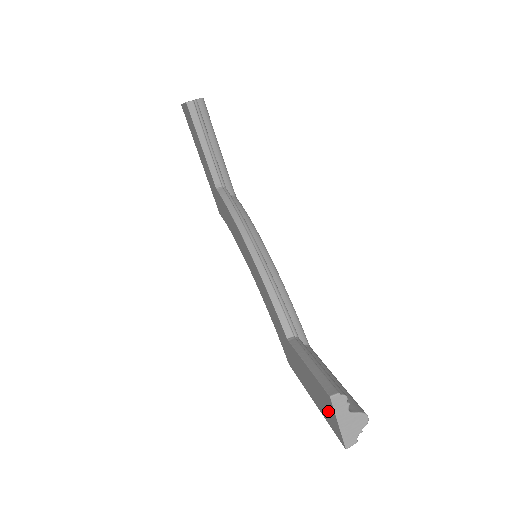
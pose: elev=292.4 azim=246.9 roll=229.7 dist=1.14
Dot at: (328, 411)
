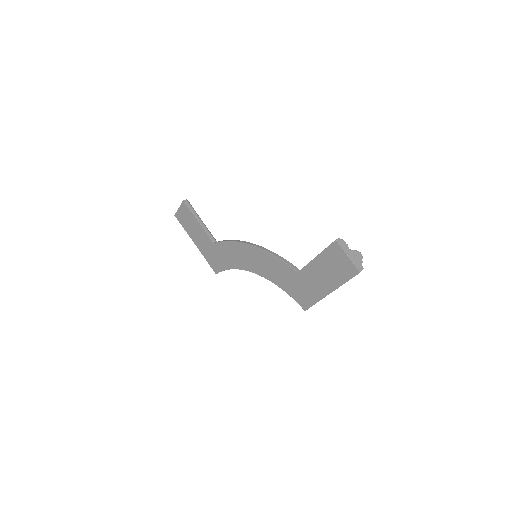
Dot at: (340, 264)
